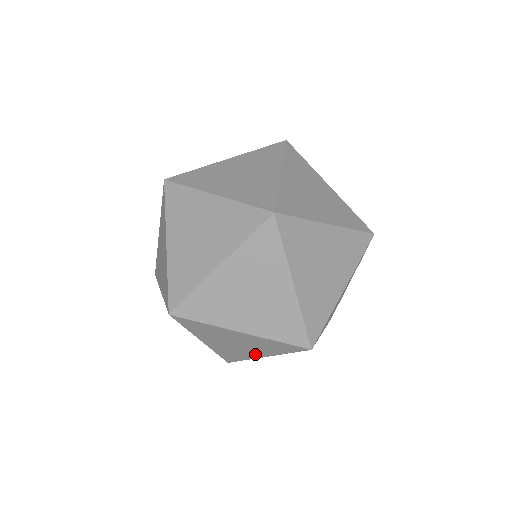
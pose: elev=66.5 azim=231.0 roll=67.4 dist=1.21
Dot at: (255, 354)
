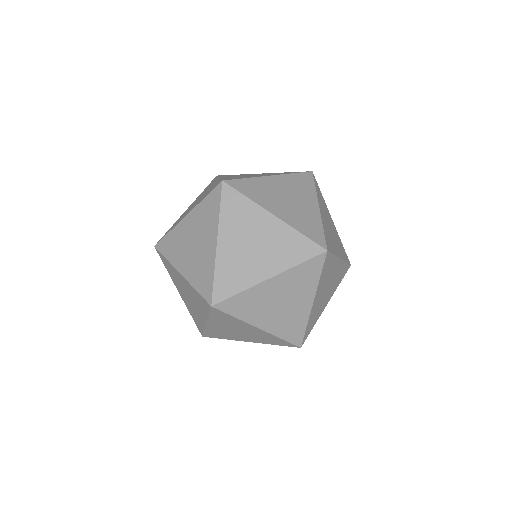
Dot at: (243, 339)
